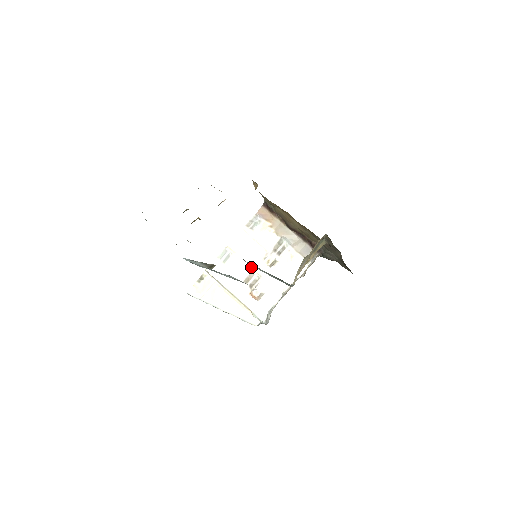
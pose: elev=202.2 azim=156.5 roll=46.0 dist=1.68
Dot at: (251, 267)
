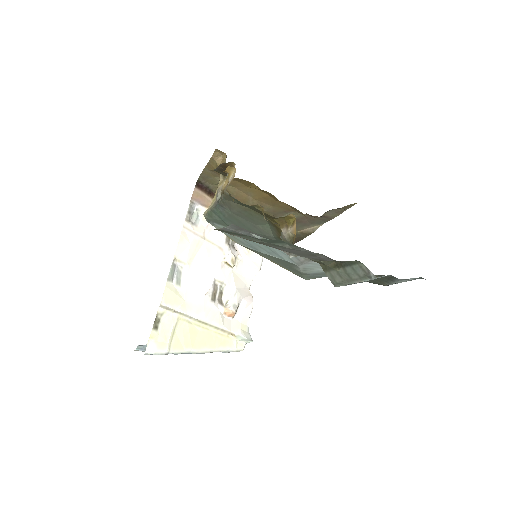
Dot at: (213, 277)
